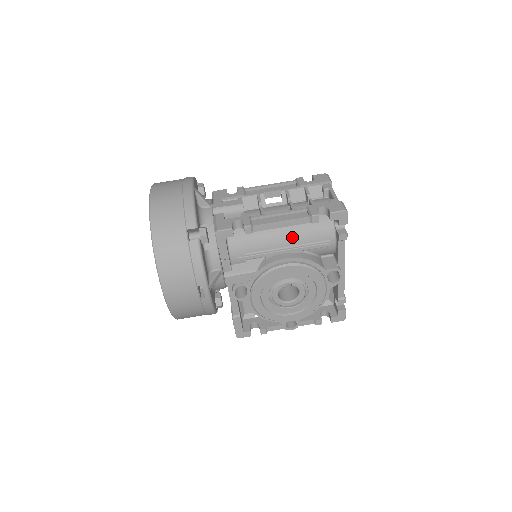
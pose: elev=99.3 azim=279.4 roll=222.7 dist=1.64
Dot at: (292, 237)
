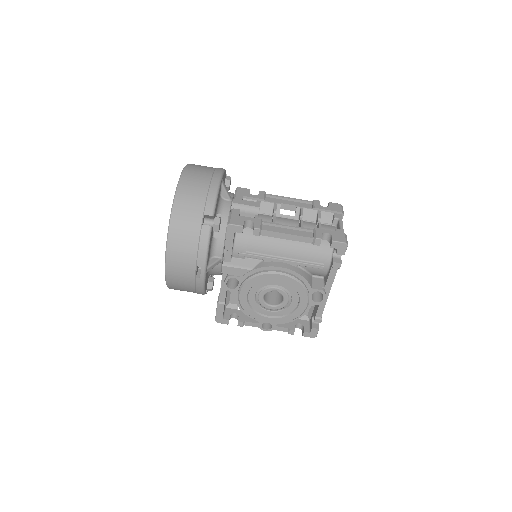
Dot at: (293, 250)
